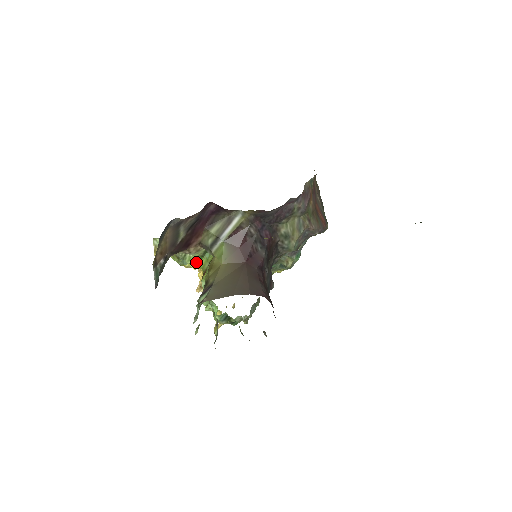
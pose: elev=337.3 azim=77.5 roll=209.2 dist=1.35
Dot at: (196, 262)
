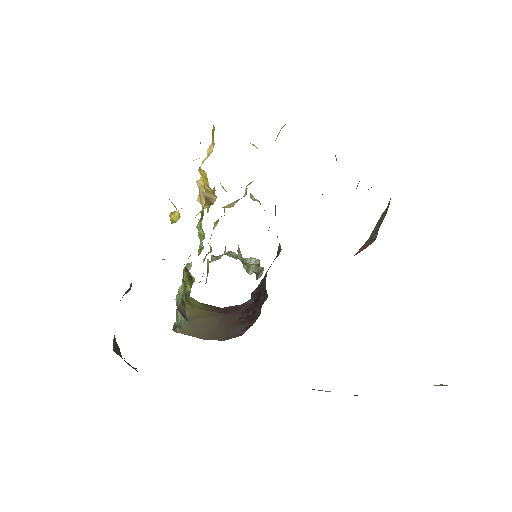
Dot at: occluded
